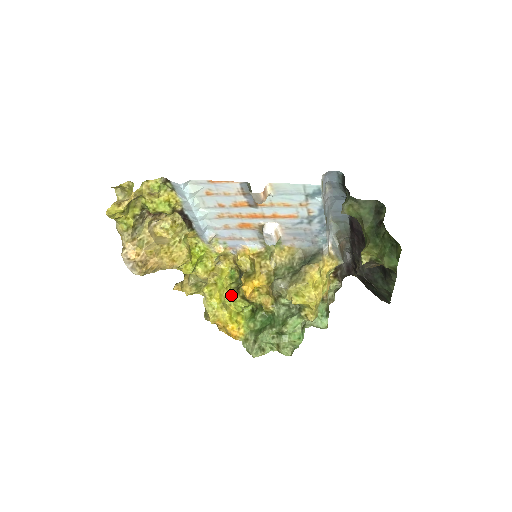
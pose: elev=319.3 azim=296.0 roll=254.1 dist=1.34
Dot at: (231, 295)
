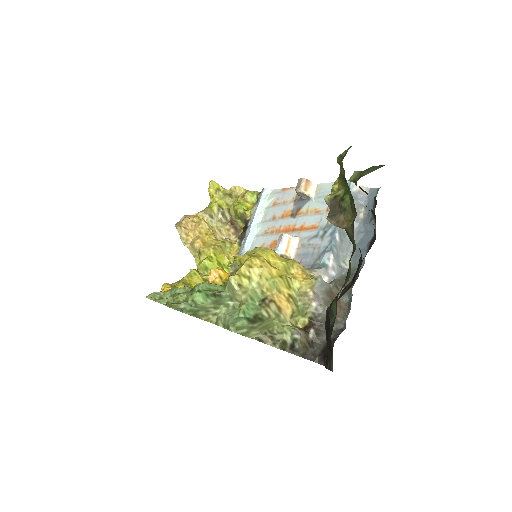
Dot at: occluded
